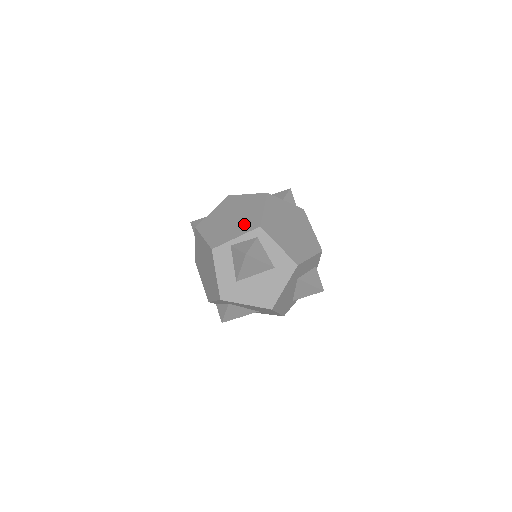
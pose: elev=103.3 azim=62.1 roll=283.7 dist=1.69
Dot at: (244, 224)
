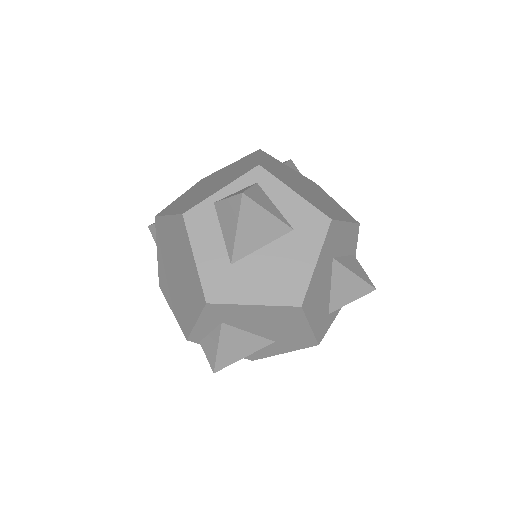
Dot at: (232, 176)
